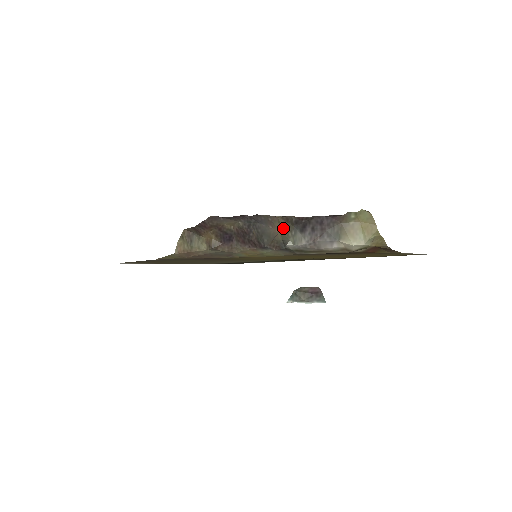
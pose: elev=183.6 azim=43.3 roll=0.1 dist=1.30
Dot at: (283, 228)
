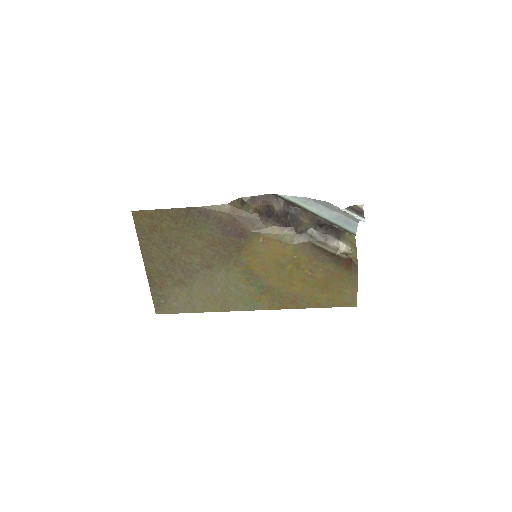
Dot at: (310, 221)
